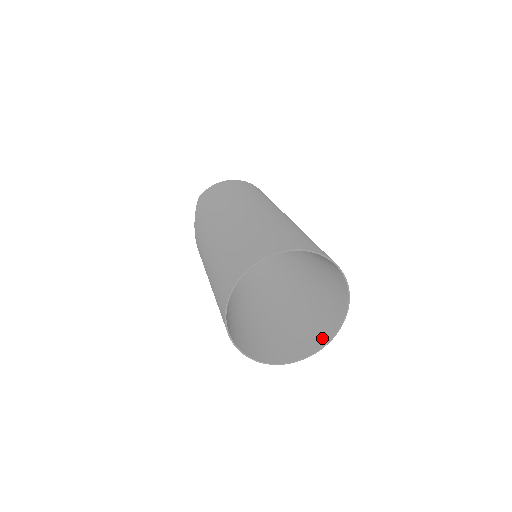
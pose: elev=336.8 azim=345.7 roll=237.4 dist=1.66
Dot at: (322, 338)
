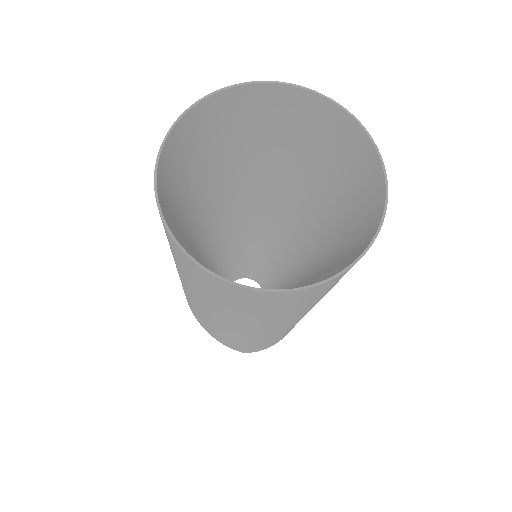
Dot at: (327, 278)
